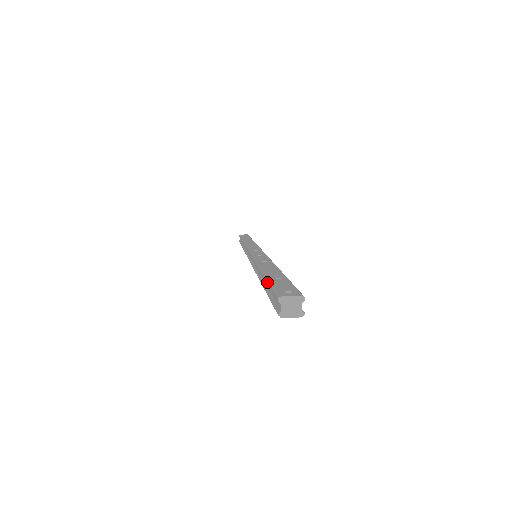
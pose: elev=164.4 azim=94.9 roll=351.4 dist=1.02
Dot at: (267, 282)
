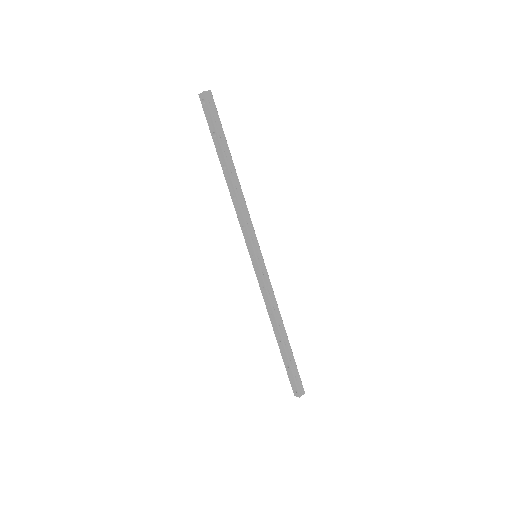
Dot at: occluded
